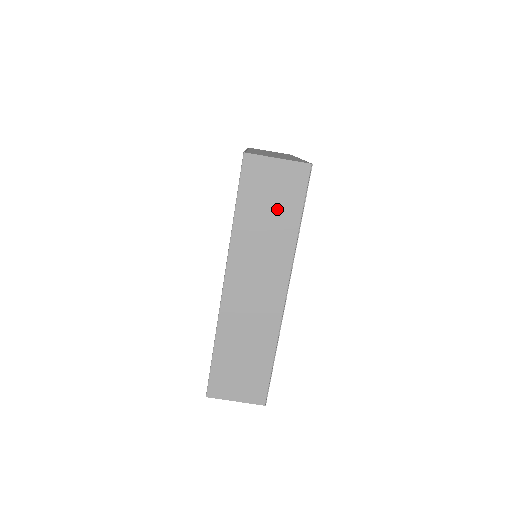
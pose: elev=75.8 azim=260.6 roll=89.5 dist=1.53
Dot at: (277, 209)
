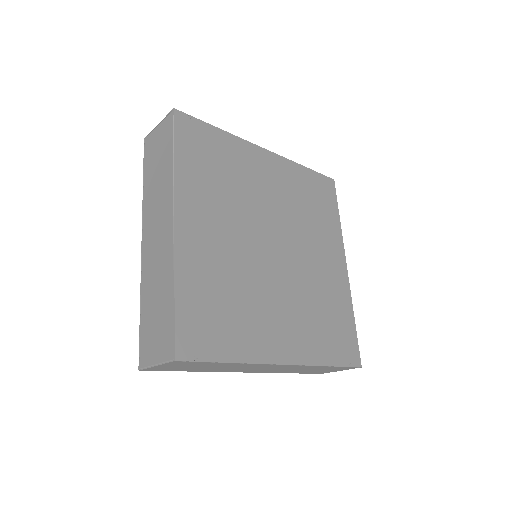
Dot at: (204, 366)
